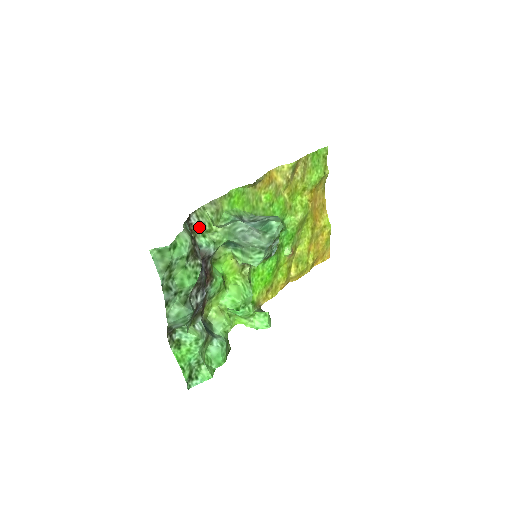
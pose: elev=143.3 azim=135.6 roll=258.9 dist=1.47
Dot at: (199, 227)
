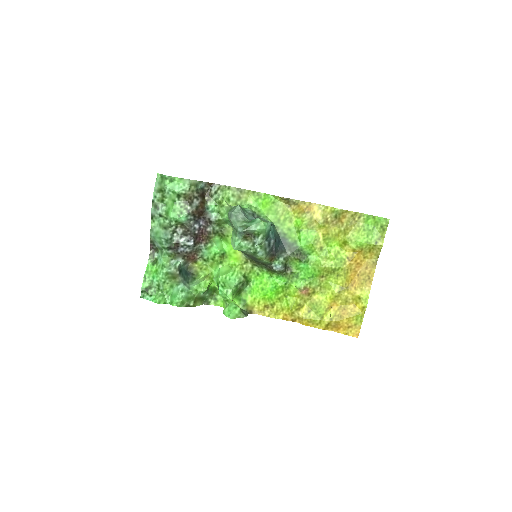
Dot at: (215, 195)
